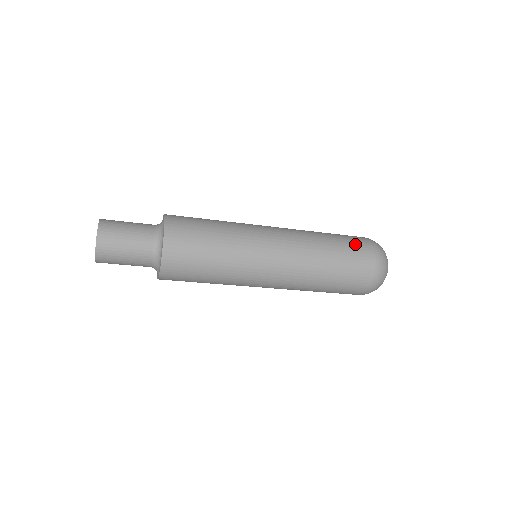
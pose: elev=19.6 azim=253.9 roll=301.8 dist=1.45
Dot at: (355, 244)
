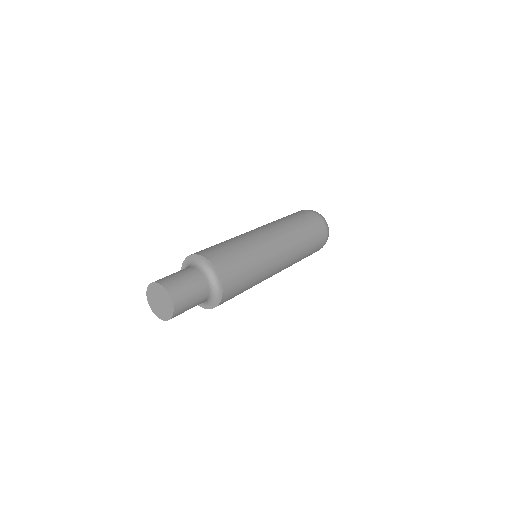
Dot at: (317, 228)
